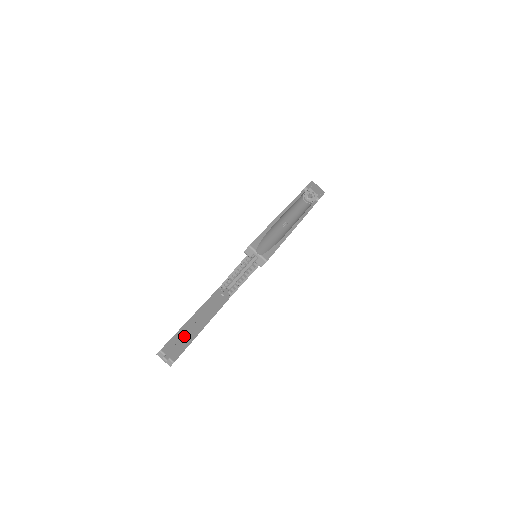
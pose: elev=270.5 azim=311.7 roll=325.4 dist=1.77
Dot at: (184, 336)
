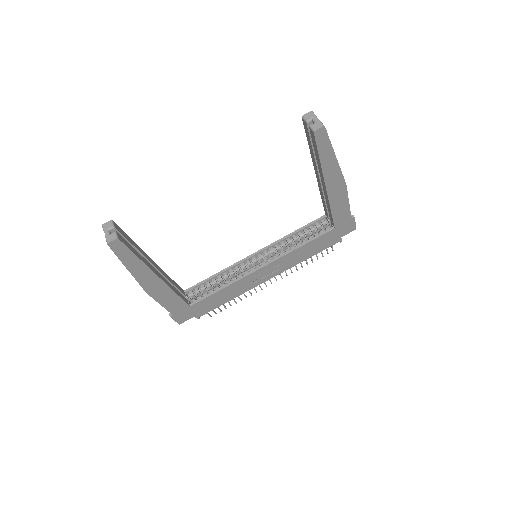
Dot at: occluded
